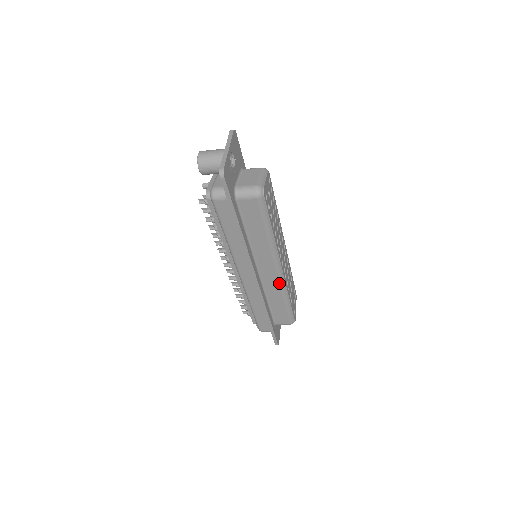
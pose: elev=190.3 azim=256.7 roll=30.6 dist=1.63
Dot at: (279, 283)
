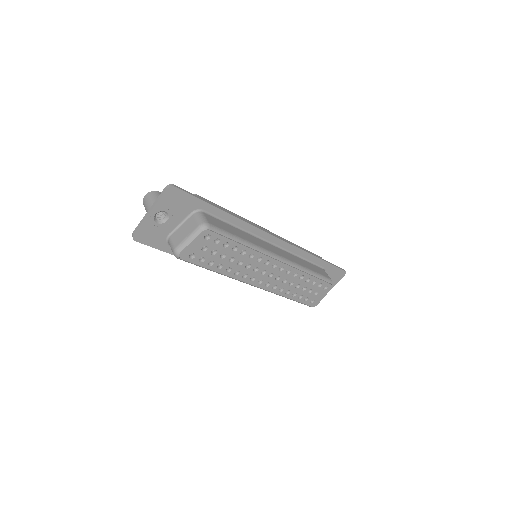
Dot at: occluded
